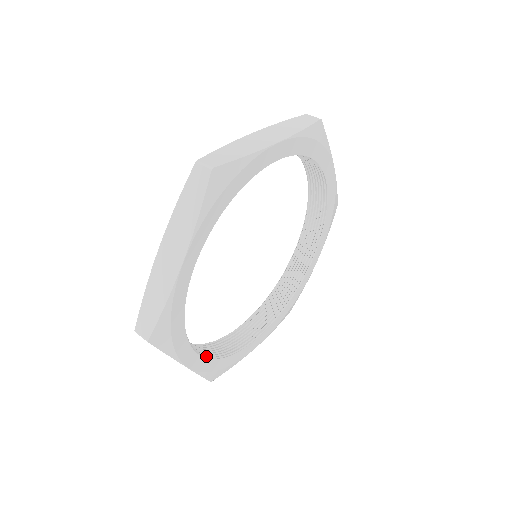
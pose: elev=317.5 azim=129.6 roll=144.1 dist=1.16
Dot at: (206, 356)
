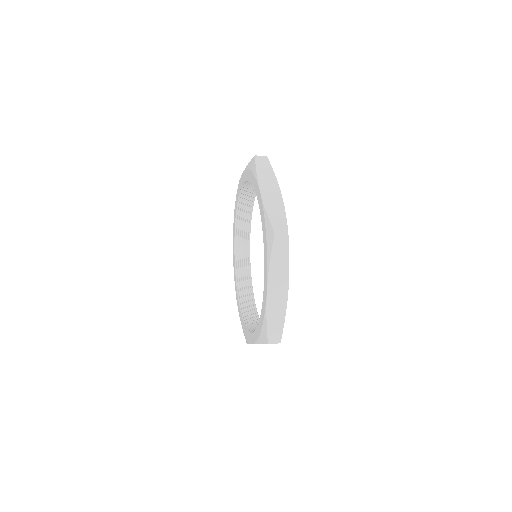
Dot at: occluded
